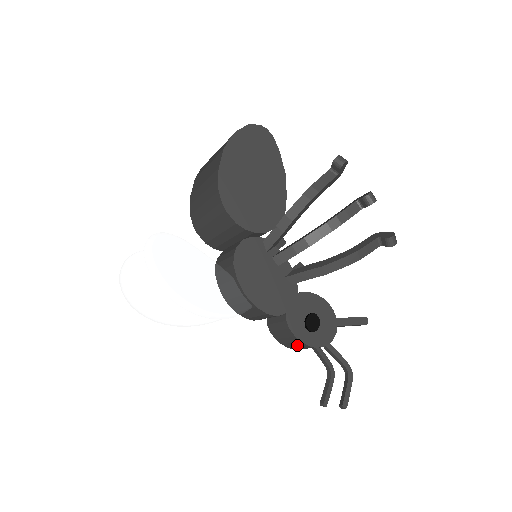
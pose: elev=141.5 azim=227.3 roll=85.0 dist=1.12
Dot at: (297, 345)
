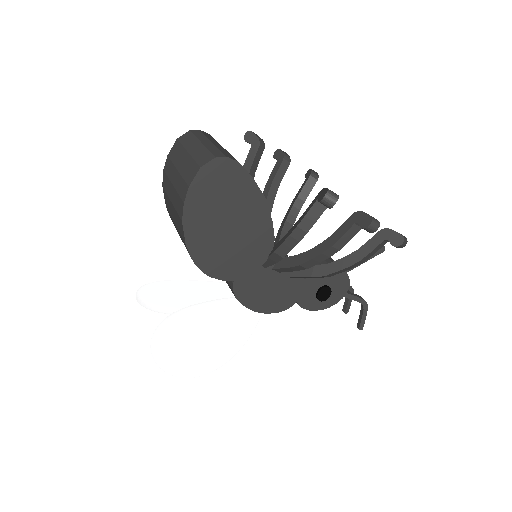
Dot at: occluded
